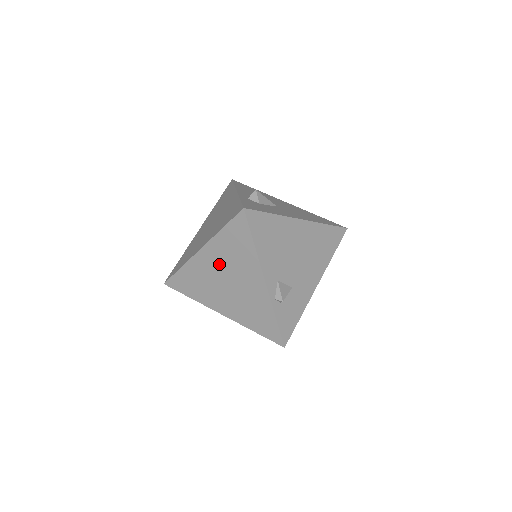
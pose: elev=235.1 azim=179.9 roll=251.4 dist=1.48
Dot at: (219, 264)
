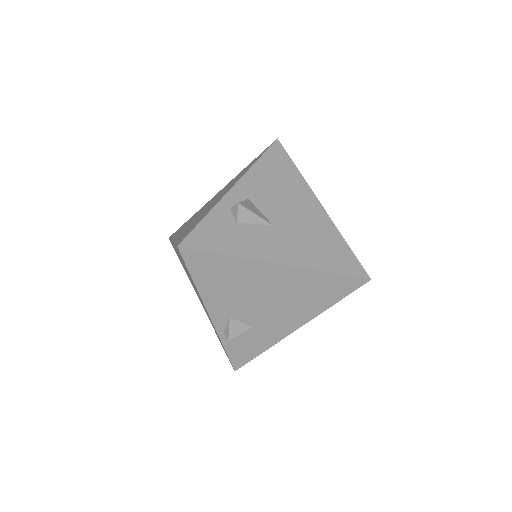
Dot at: occluded
